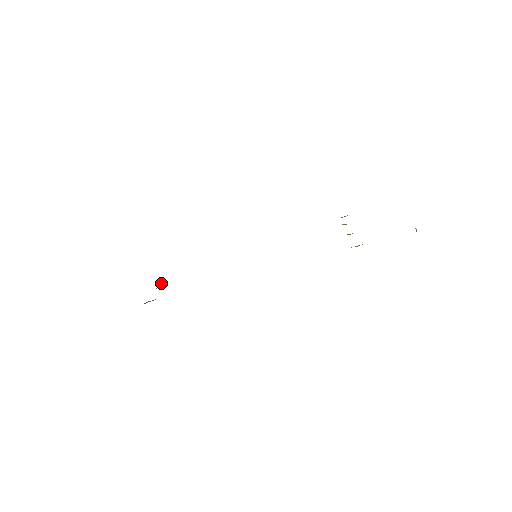
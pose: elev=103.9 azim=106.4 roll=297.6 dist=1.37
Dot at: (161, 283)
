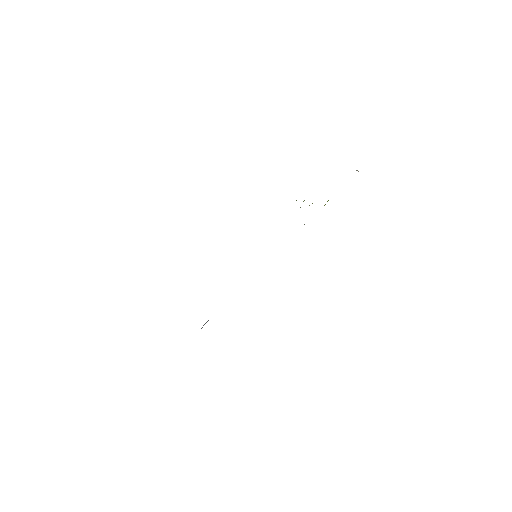
Dot at: occluded
